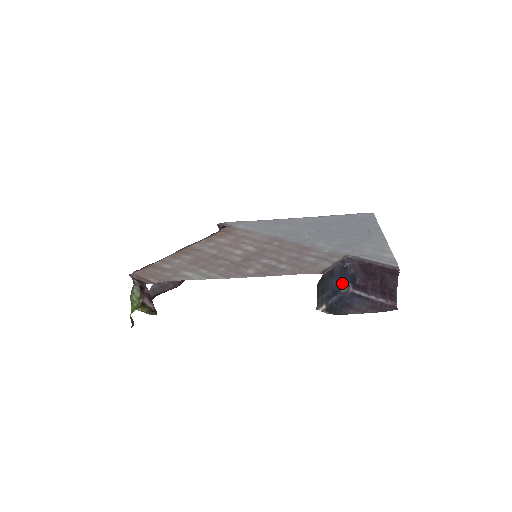
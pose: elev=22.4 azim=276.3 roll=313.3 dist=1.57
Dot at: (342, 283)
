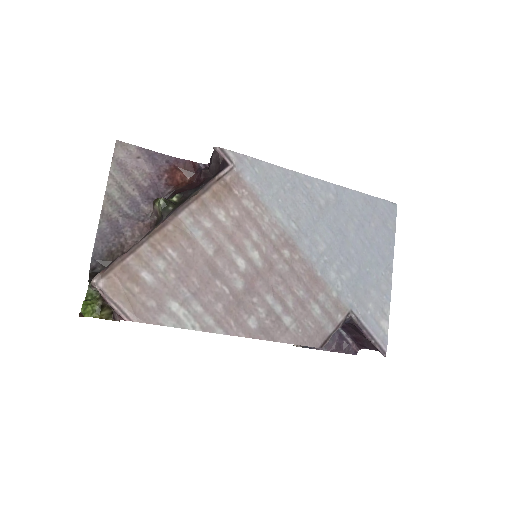
Dot at: occluded
